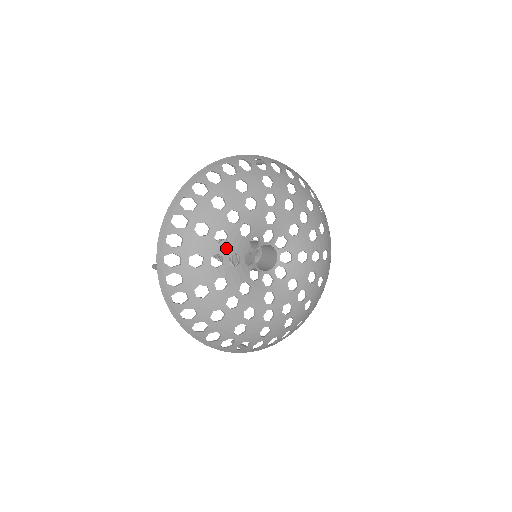
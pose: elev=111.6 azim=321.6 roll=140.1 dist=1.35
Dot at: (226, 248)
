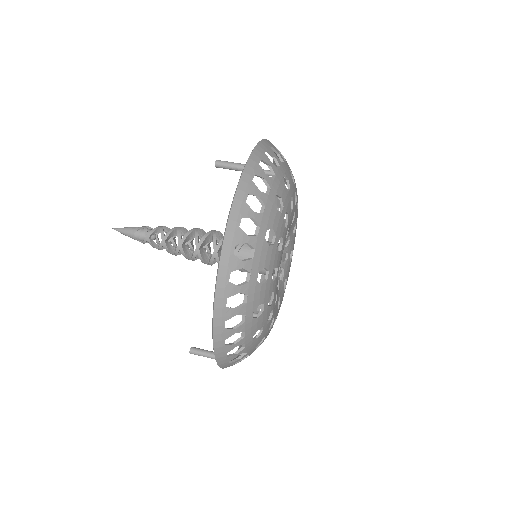
Dot at: (274, 301)
